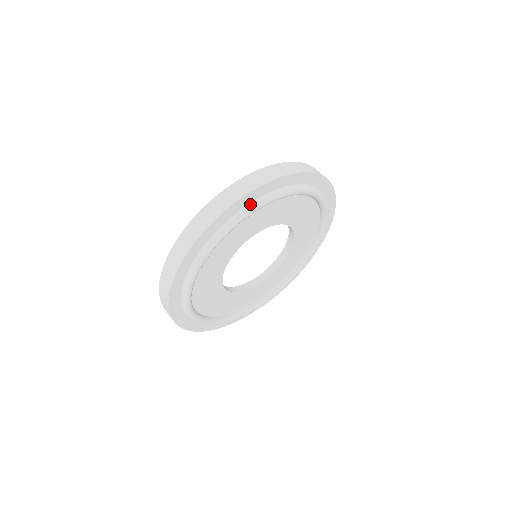
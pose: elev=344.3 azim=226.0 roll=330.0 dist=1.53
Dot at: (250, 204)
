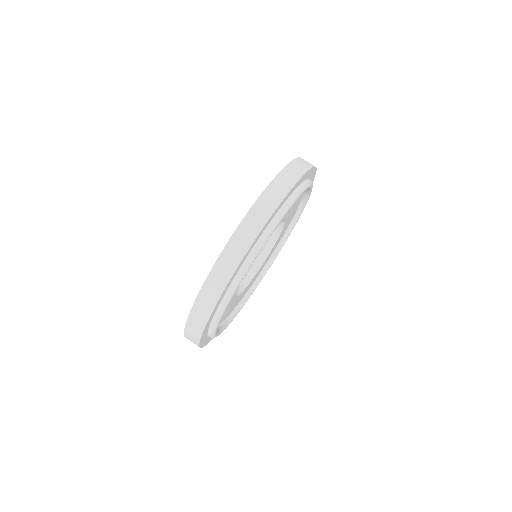
Dot at: (242, 267)
